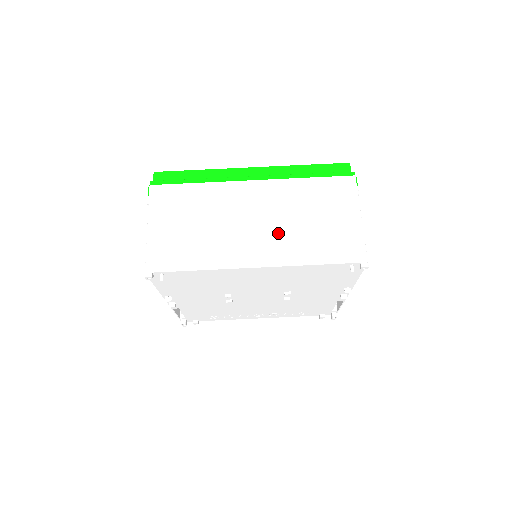
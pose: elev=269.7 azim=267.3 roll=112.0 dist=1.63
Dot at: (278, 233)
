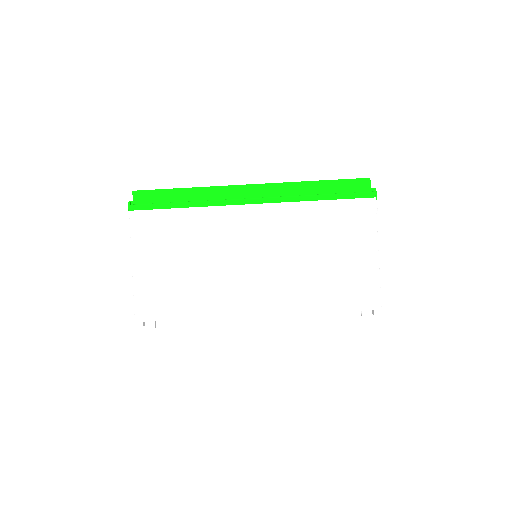
Dot at: (282, 274)
